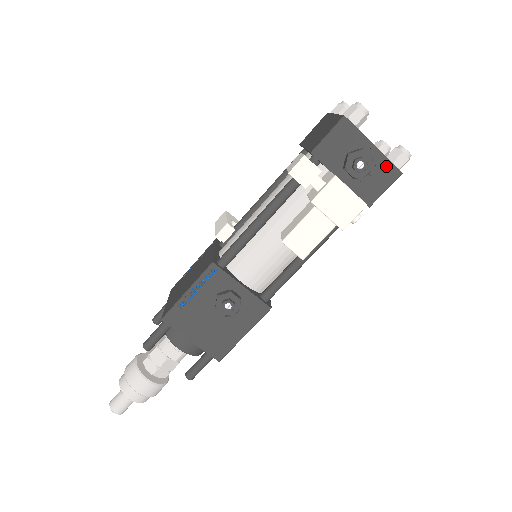
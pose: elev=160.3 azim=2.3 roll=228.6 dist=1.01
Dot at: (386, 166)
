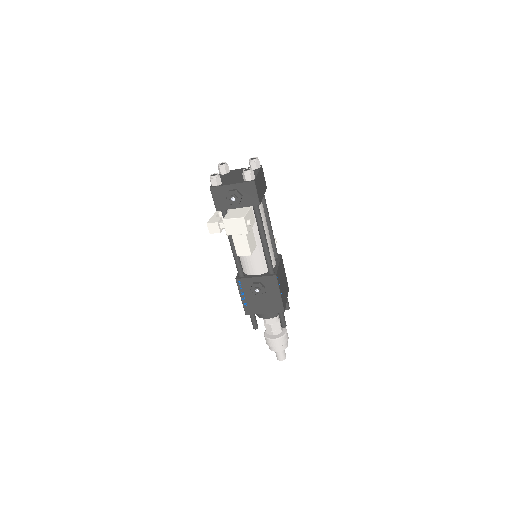
Dot at: (245, 186)
